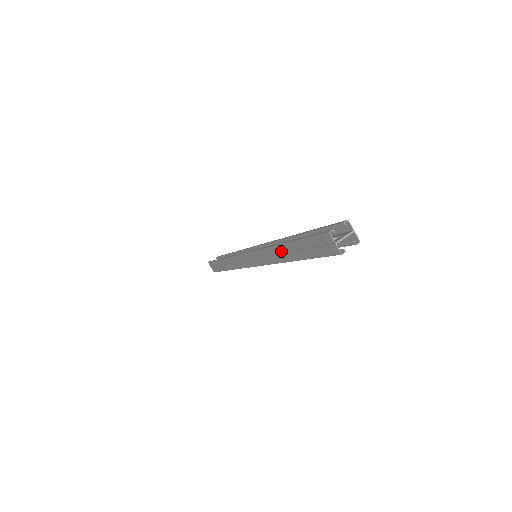
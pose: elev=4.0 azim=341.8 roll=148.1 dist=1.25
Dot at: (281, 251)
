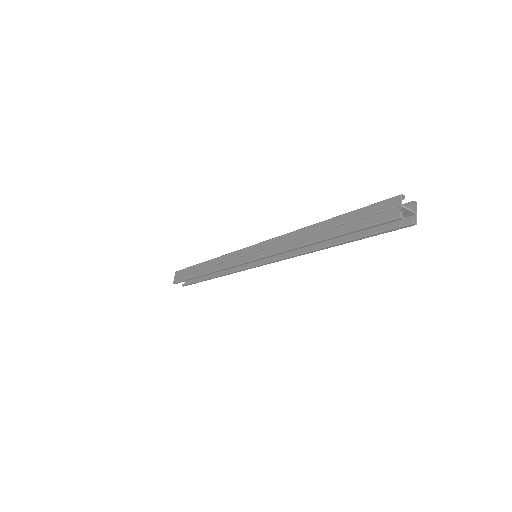
Dot at: (311, 231)
